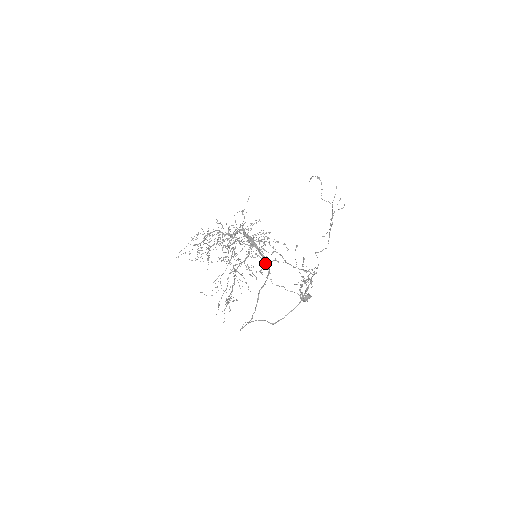
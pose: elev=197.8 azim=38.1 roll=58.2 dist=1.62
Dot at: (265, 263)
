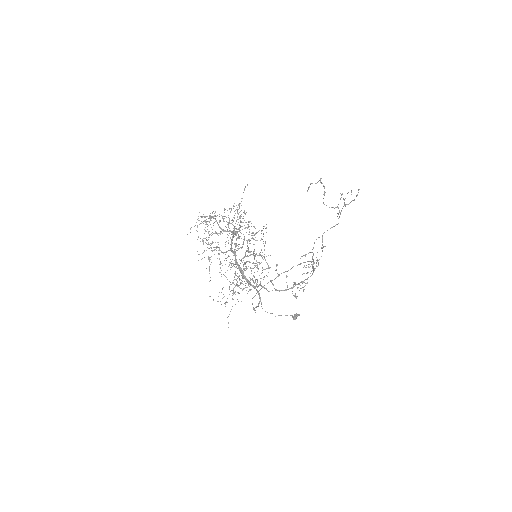
Dot at: (258, 285)
